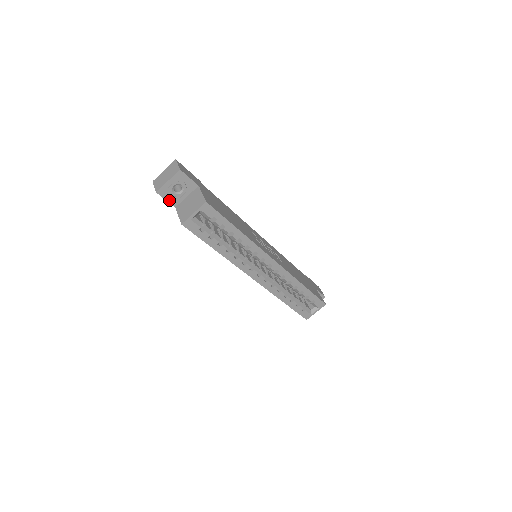
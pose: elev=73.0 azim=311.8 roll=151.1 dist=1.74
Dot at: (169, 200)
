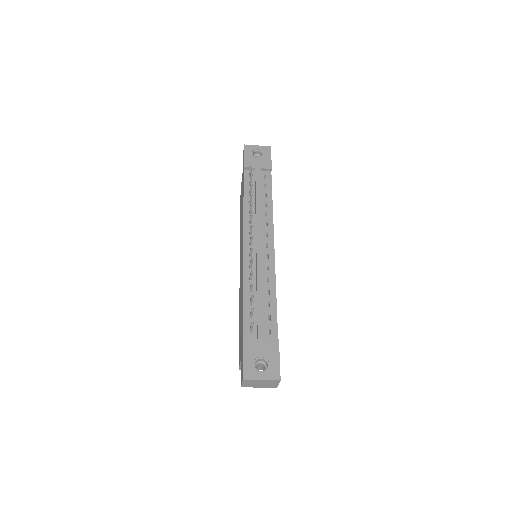
Dot at: occluded
